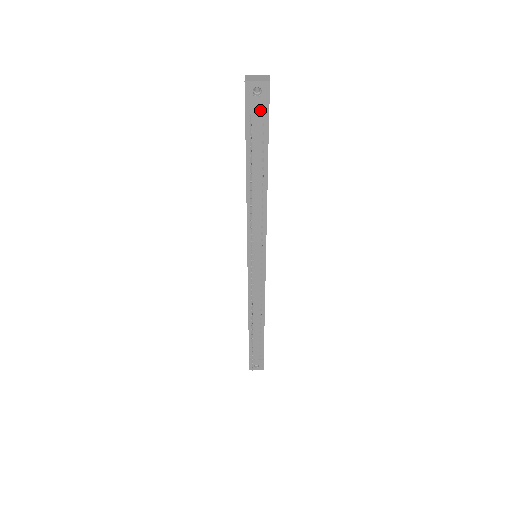
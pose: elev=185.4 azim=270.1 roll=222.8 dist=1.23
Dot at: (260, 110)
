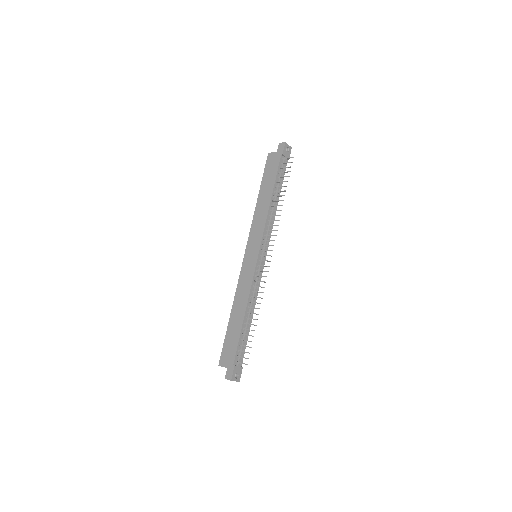
Dot at: (285, 159)
